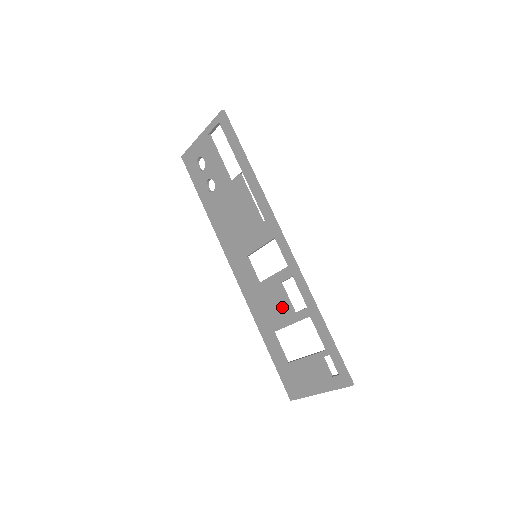
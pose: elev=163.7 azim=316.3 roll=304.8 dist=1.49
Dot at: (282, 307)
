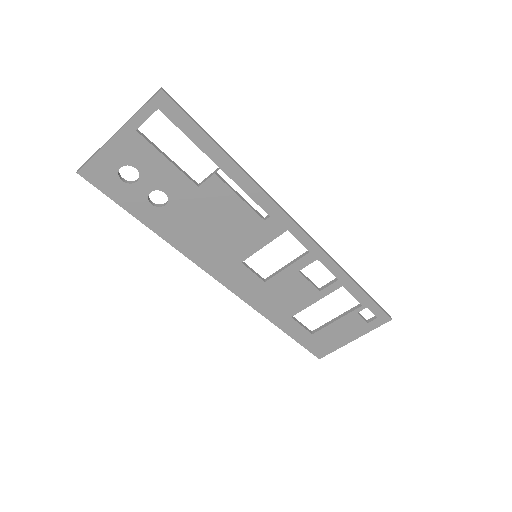
Dot at: (304, 291)
